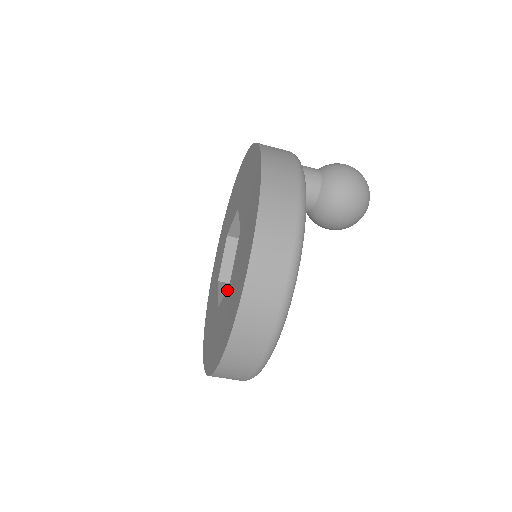
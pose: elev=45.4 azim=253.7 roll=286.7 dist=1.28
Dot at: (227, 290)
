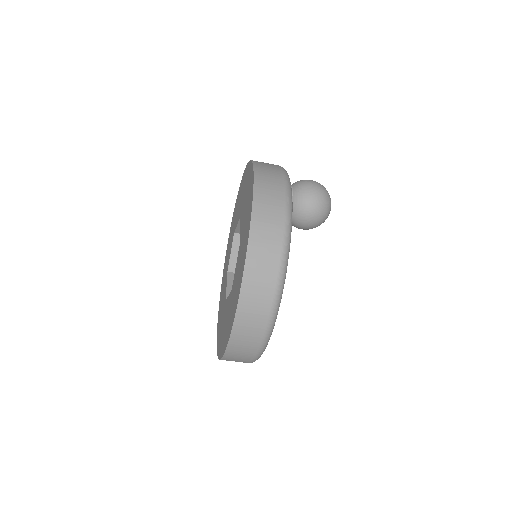
Dot at: (238, 251)
